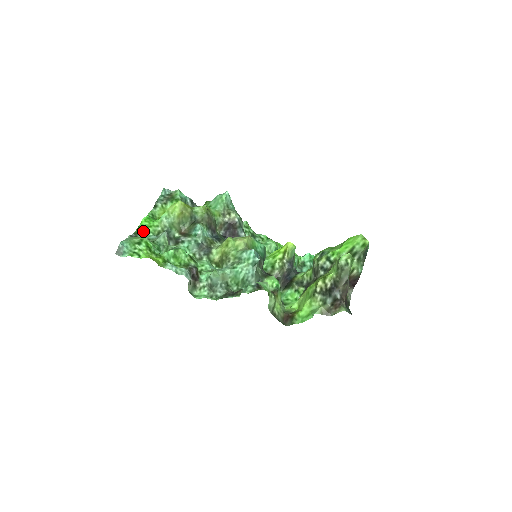
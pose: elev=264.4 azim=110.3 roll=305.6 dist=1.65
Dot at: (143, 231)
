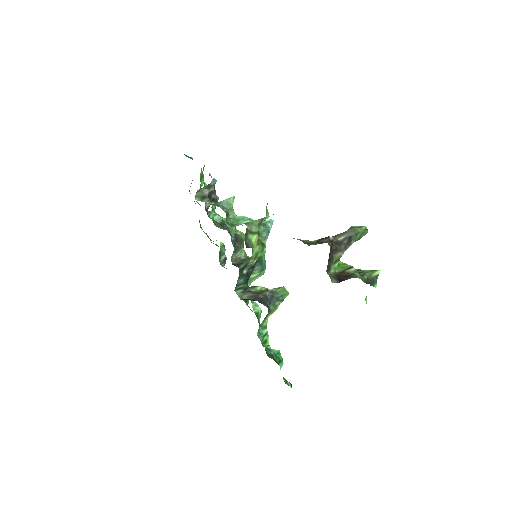
Dot at: occluded
